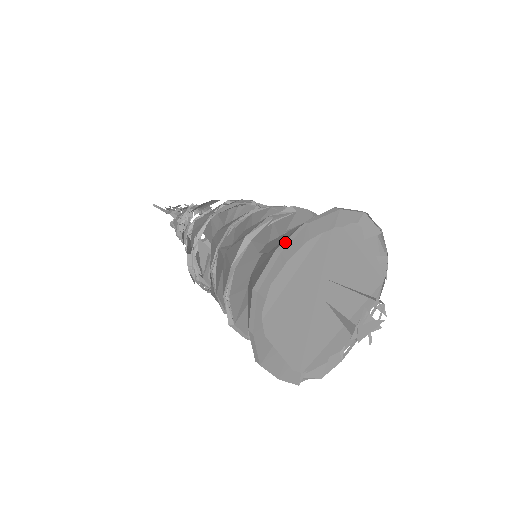
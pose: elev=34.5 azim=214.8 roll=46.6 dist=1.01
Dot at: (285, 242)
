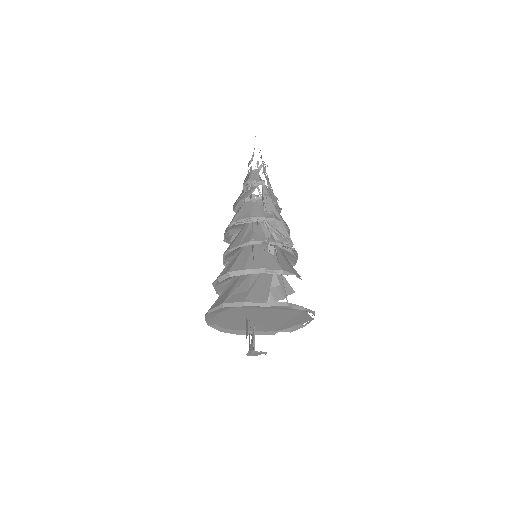
Dot at: (205, 315)
